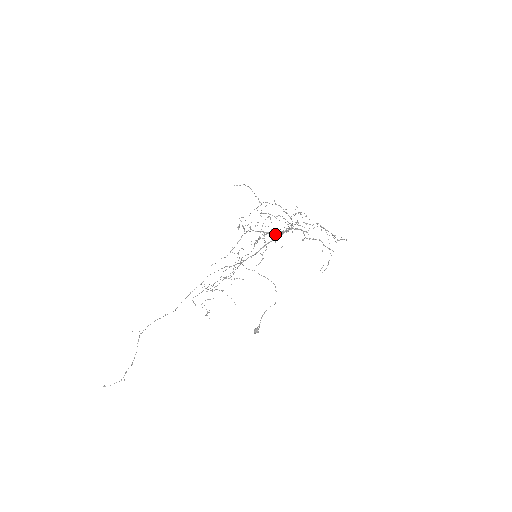
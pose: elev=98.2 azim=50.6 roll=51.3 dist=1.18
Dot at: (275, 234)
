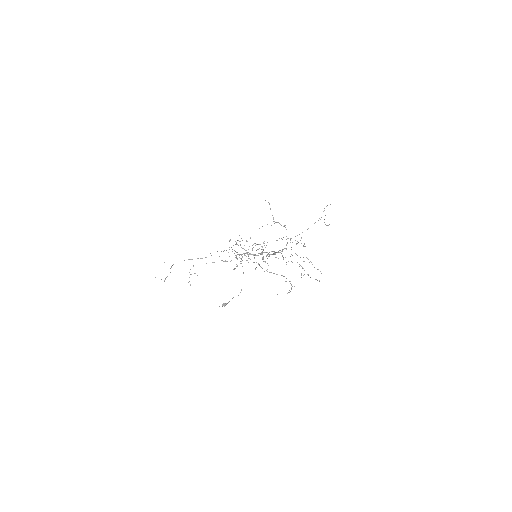
Dot at: (256, 255)
